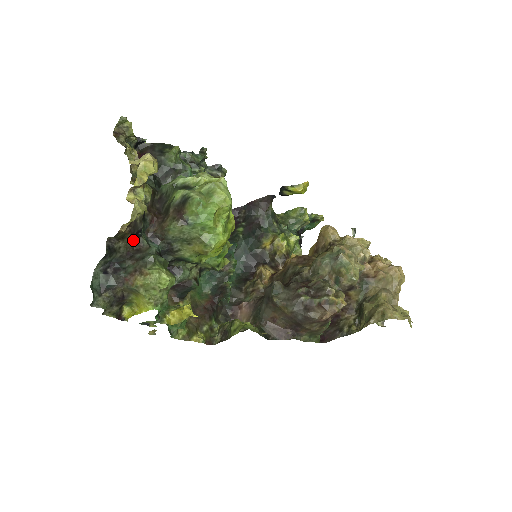
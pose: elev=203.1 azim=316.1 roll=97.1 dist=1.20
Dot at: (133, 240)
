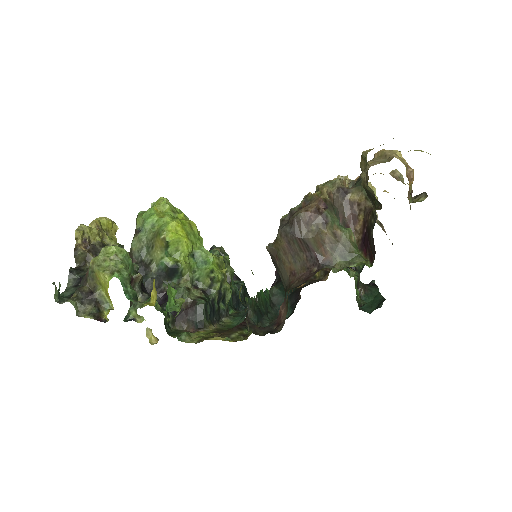
Dot at: occluded
